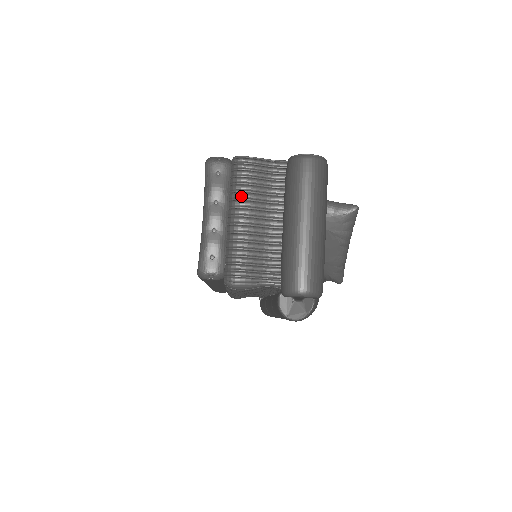
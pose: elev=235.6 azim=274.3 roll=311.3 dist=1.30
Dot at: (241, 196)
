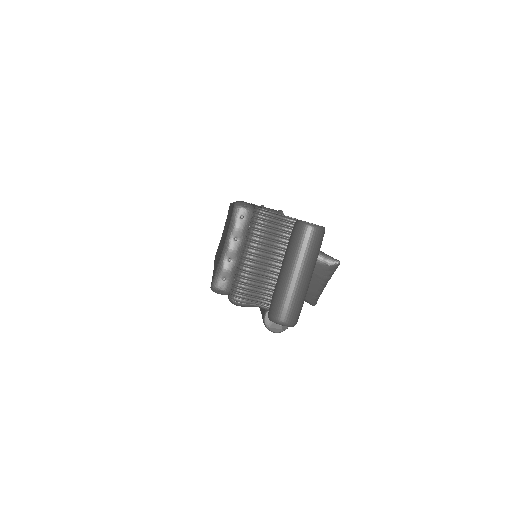
Dot at: (255, 240)
